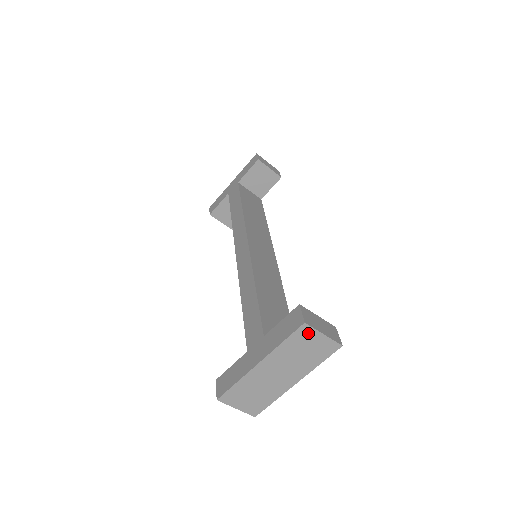
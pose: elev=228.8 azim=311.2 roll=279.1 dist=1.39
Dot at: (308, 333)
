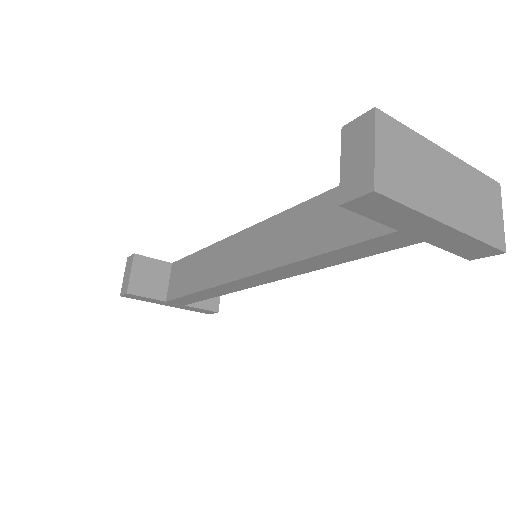
Dot at: (495, 196)
